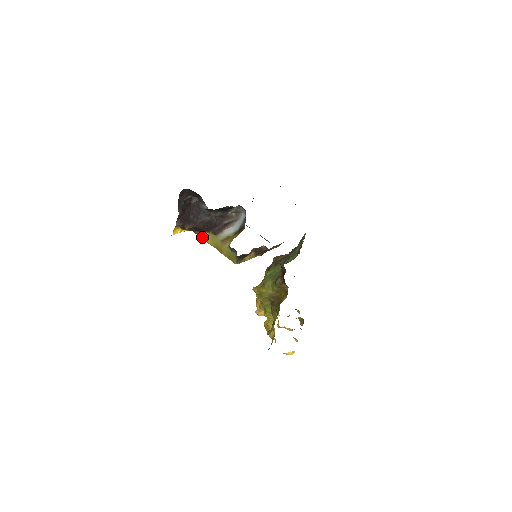
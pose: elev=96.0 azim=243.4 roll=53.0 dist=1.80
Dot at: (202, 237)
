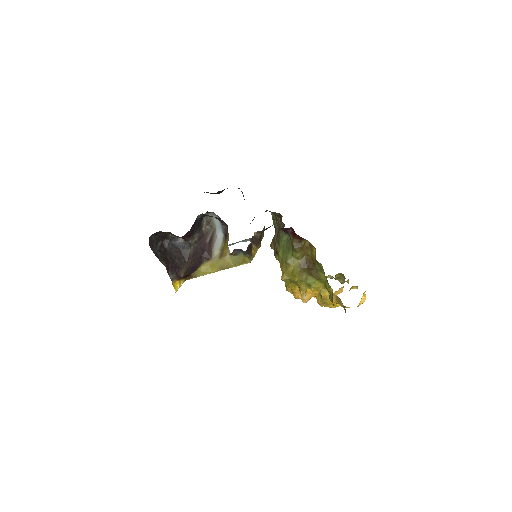
Dot at: (201, 274)
